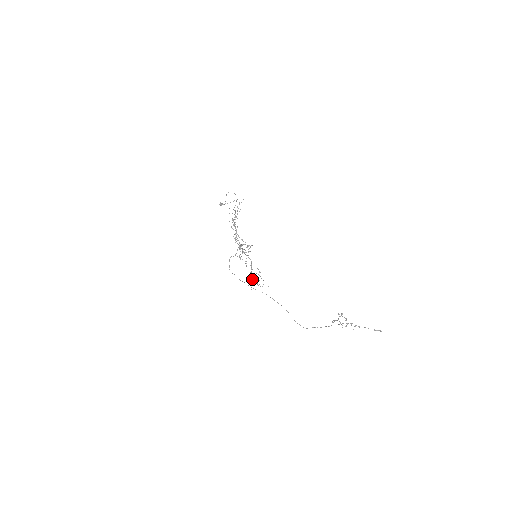
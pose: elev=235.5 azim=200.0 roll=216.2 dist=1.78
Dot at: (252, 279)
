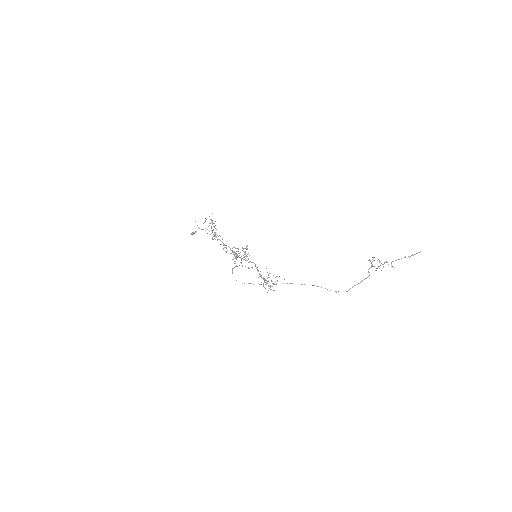
Dot at: (265, 280)
